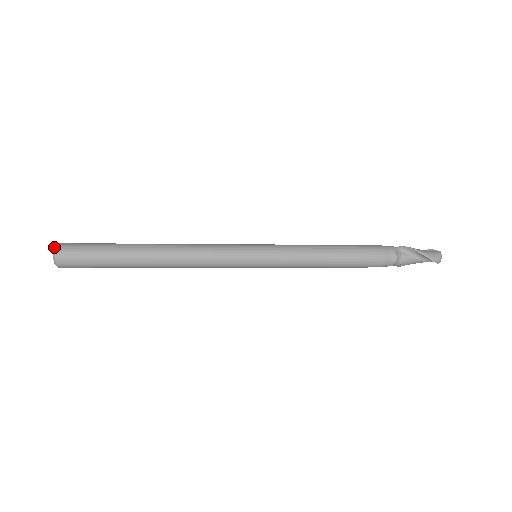
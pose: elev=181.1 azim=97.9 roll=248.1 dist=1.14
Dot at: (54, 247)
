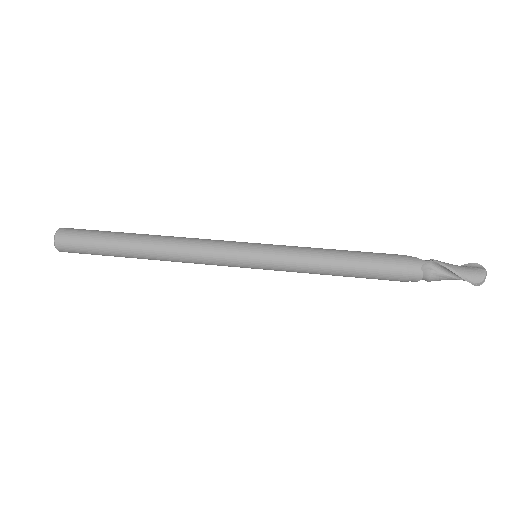
Dot at: (55, 233)
